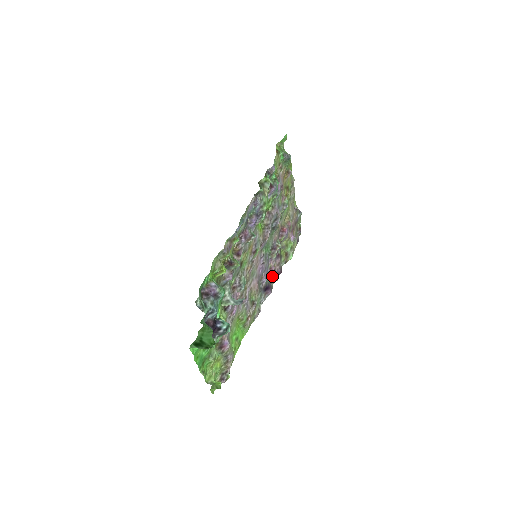
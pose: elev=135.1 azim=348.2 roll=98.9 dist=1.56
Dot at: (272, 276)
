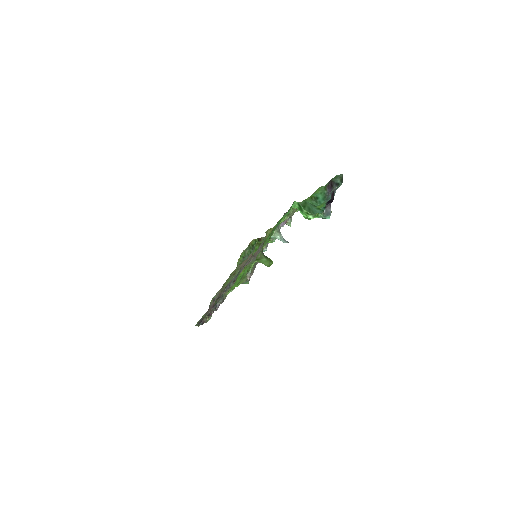
Dot at: occluded
